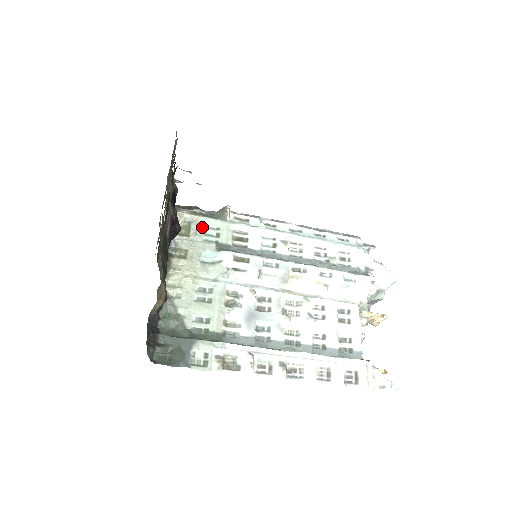
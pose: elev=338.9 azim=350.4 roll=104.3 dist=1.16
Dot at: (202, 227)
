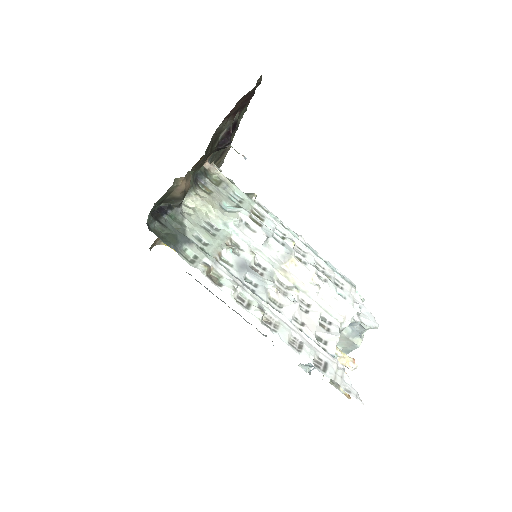
Dot at: (230, 189)
